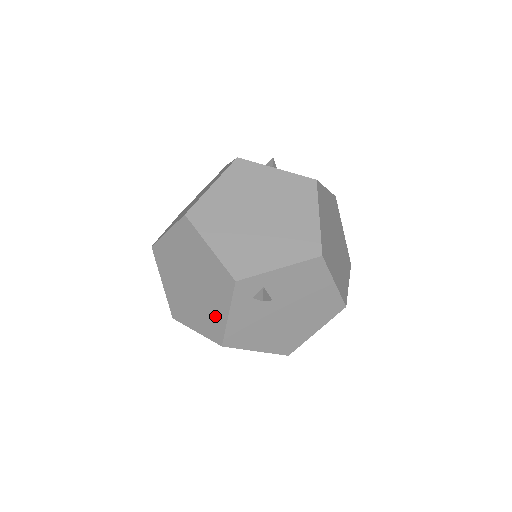
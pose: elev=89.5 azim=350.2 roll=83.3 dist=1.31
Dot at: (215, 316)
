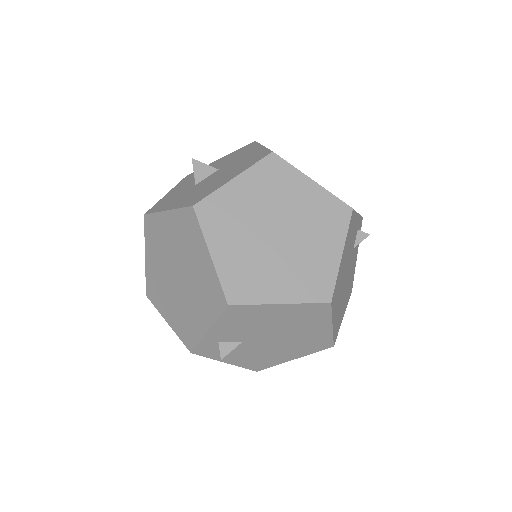
Dot at: occluded
